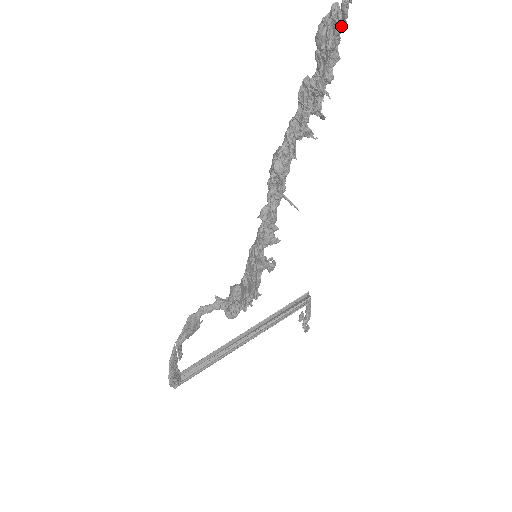
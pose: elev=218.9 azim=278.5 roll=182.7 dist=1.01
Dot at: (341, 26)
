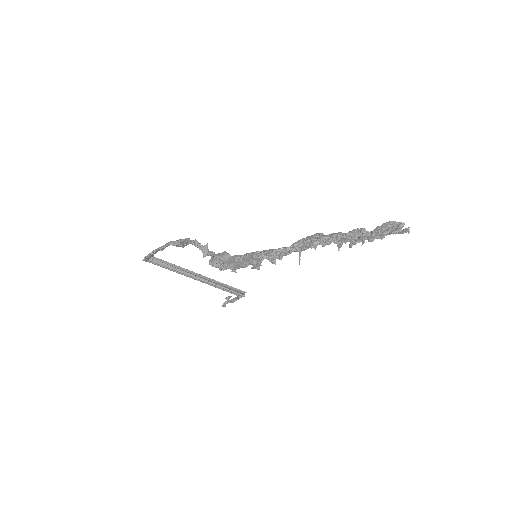
Dot at: (397, 233)
